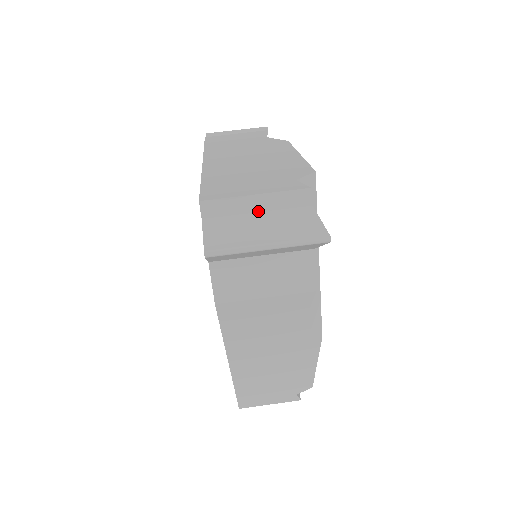
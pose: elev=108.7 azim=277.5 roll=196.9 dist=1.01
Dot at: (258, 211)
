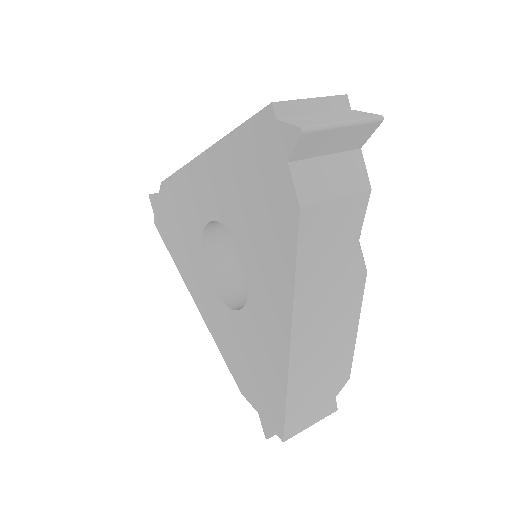
Dot at: (316, 113)
